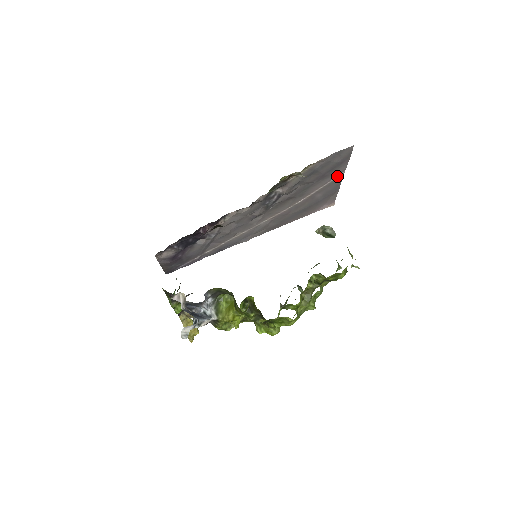
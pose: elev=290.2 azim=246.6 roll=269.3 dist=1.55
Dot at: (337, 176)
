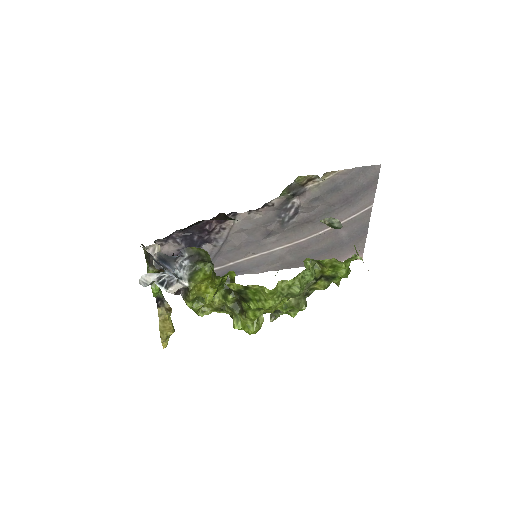
Dot at: (364, 210)
